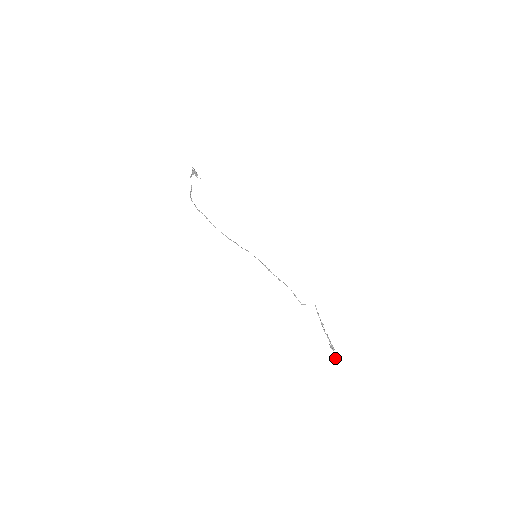
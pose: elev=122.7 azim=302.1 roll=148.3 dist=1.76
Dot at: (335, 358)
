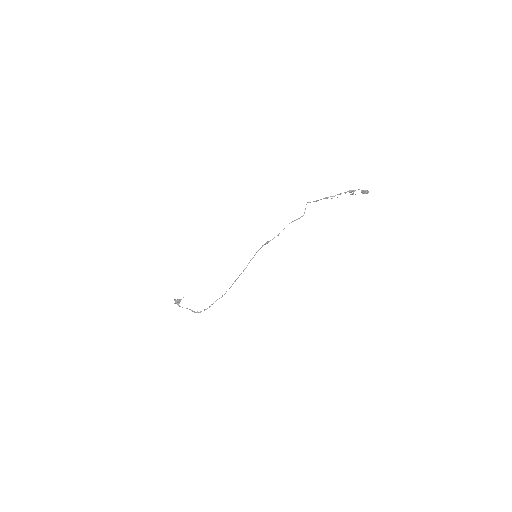
Dot at: (364, 191)
